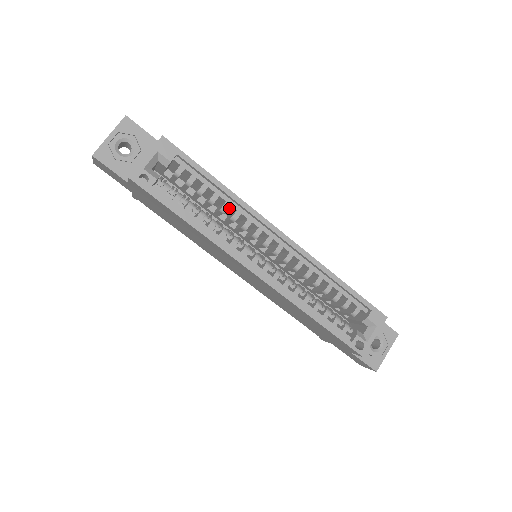
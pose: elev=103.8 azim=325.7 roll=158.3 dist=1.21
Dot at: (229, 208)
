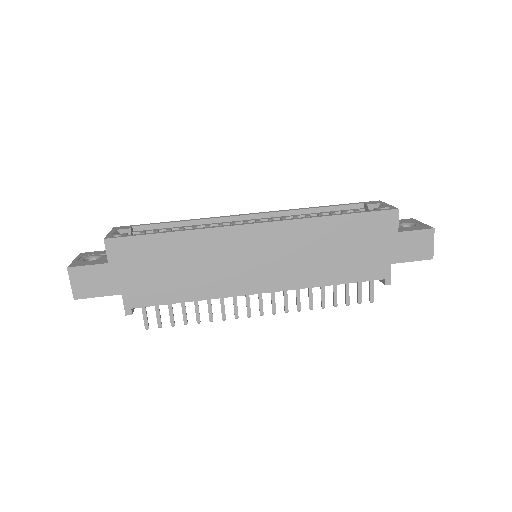
Dot at: occluded
